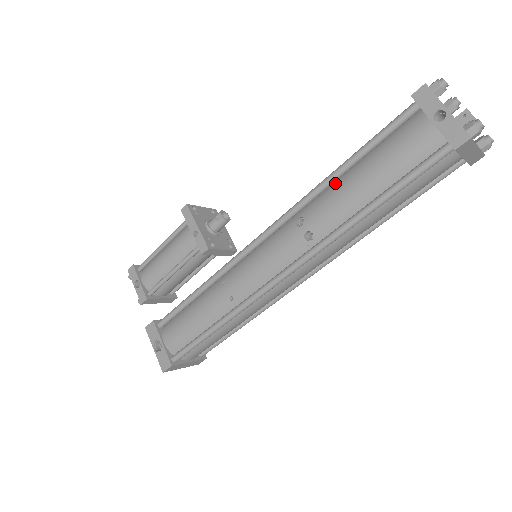
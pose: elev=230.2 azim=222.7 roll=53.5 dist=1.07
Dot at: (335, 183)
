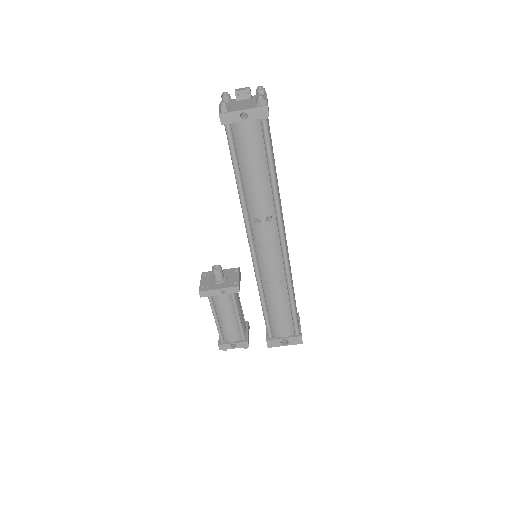
Dot at: (245, 190)
